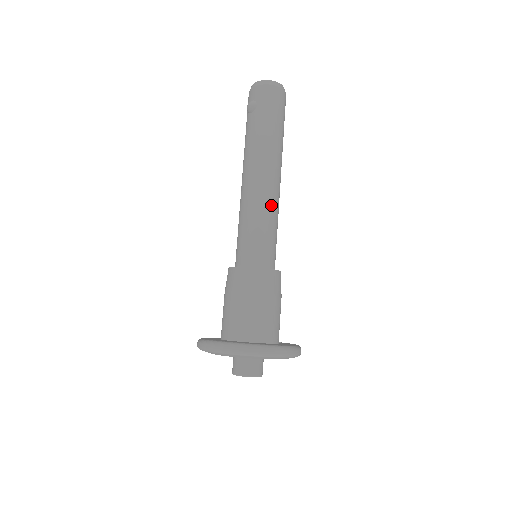
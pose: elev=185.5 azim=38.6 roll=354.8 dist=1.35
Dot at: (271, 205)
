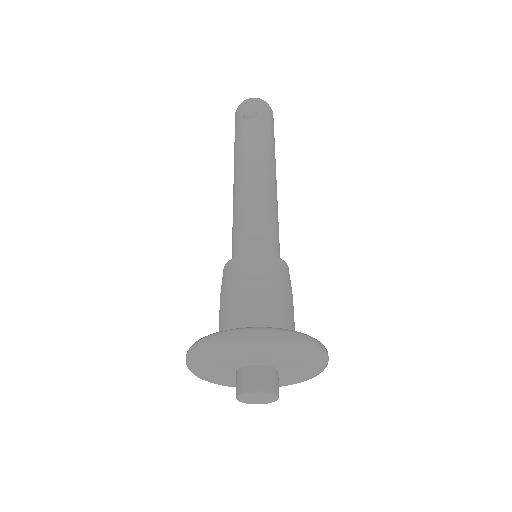
Dot at: (277, 205)
